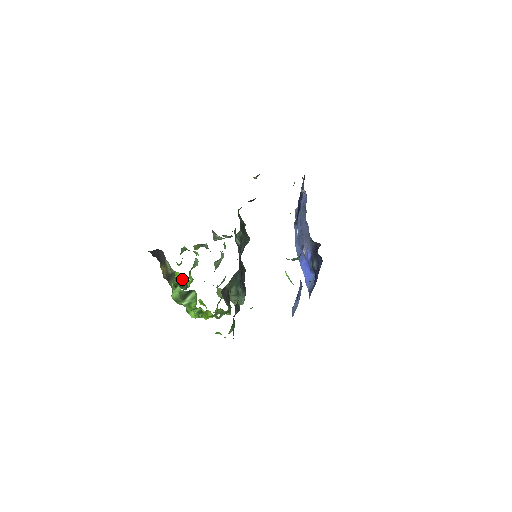
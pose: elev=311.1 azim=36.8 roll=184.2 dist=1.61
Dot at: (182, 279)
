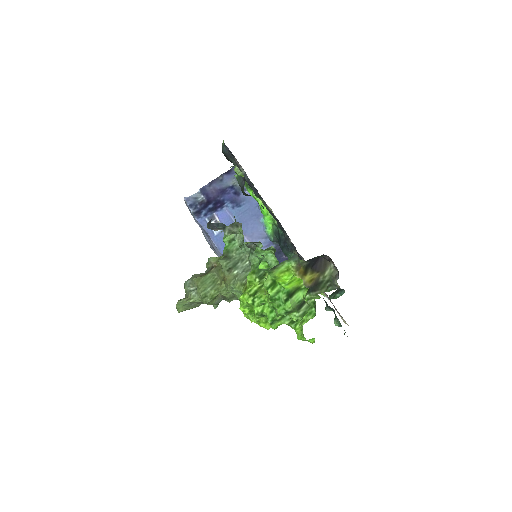
Dot at: (305, 287)
